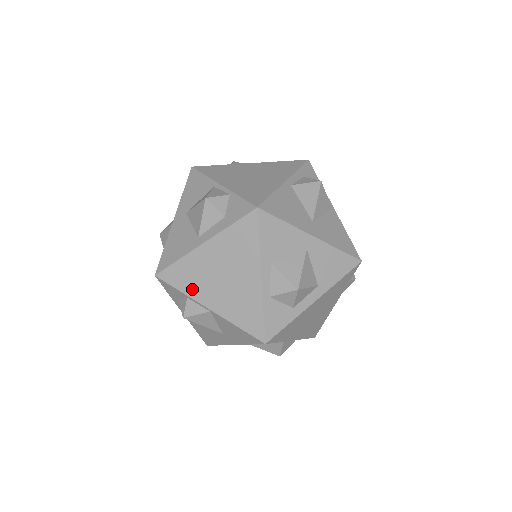
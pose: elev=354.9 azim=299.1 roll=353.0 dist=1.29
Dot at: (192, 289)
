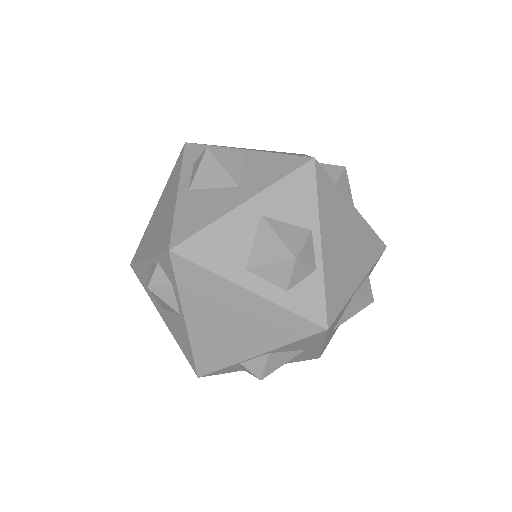
Dot at: occluded
